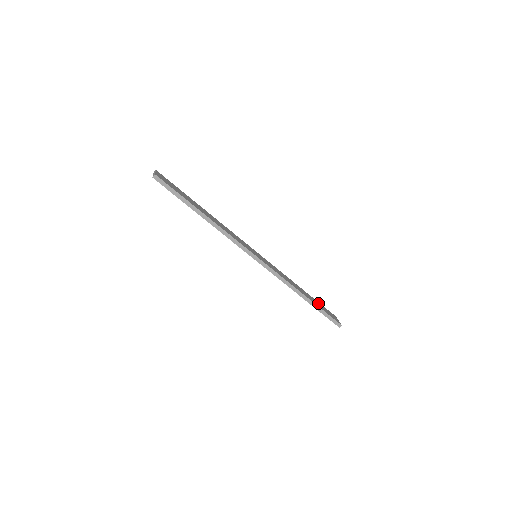
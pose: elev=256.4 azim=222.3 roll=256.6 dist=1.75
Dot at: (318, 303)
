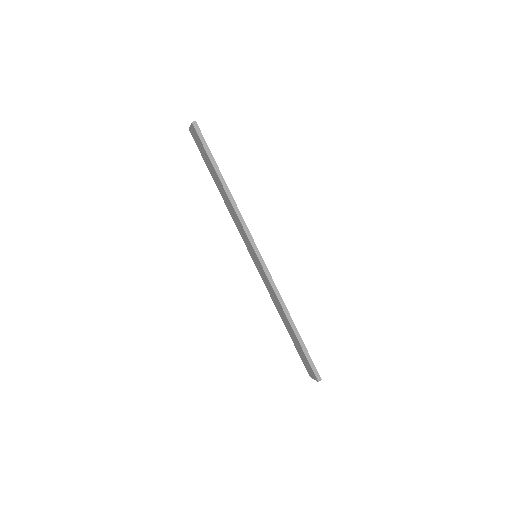
Dot at: occluded
